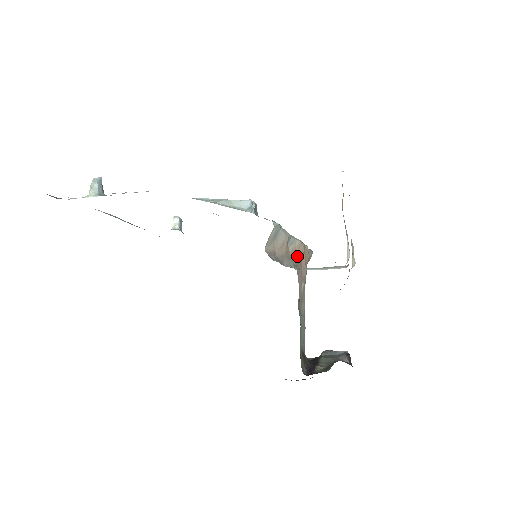
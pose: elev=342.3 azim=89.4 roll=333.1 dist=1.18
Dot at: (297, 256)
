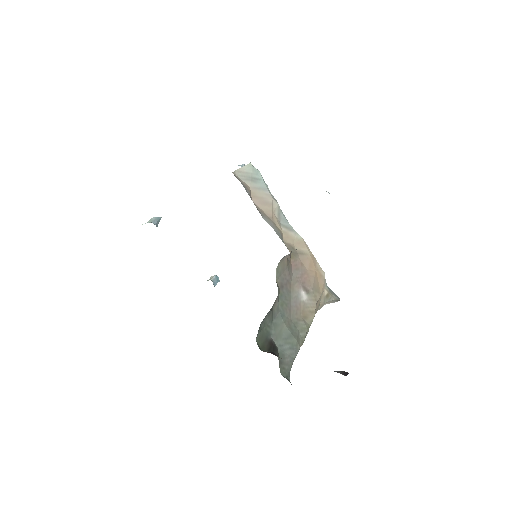
Dot at: (296, 251)
